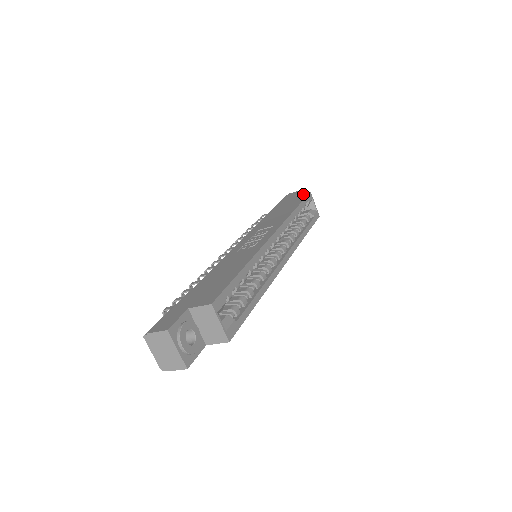
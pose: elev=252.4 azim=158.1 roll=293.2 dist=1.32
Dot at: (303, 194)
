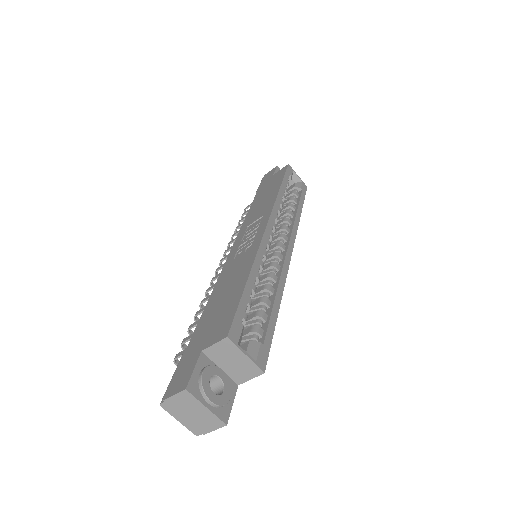
Dot at: (281, 169)
